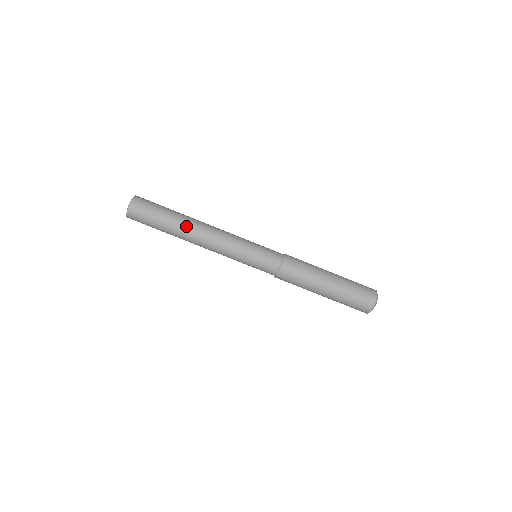
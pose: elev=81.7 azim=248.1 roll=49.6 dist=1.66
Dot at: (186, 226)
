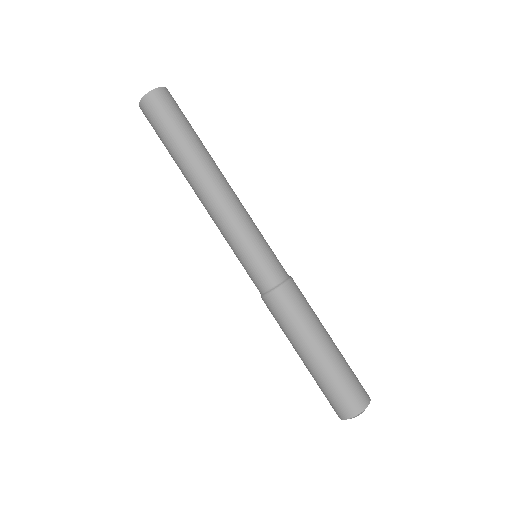
Dot at: (205, 159)
